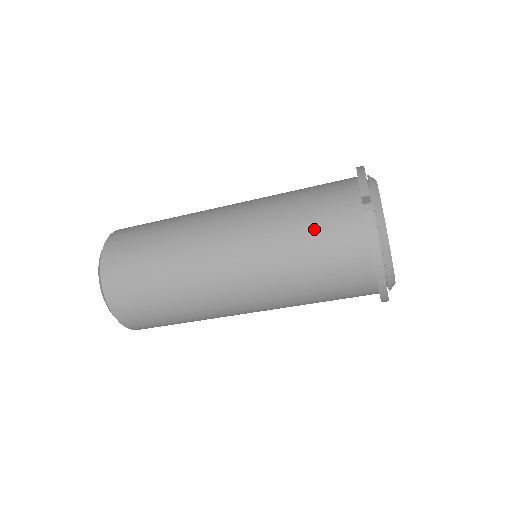
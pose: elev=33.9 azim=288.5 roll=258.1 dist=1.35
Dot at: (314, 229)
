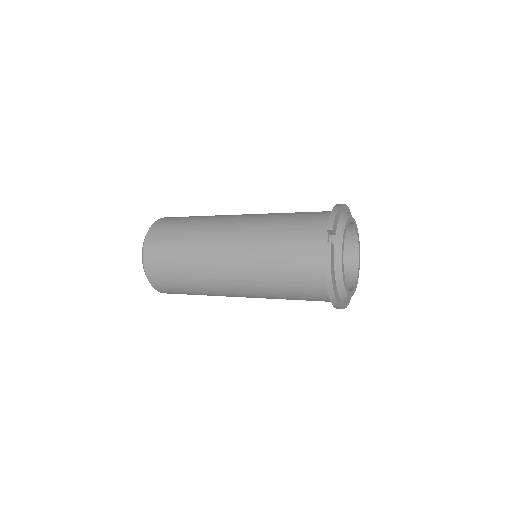
Dot at: (291, 247)
